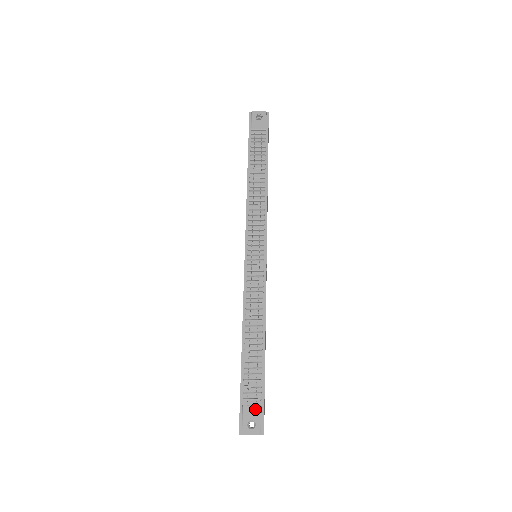
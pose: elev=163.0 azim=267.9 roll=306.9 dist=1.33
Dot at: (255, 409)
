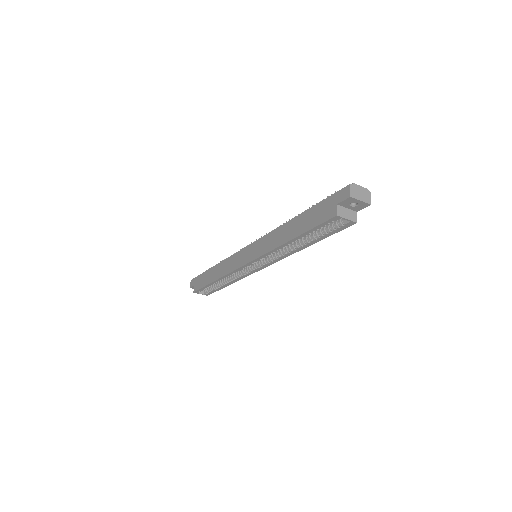
Dot at: occluded
